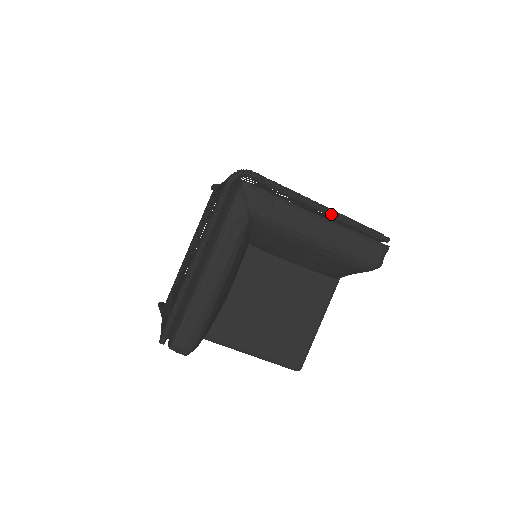
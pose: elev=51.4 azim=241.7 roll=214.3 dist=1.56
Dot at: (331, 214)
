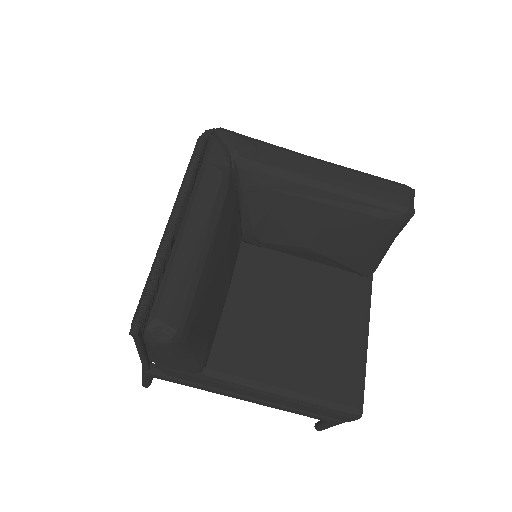
Dot at: occluded
